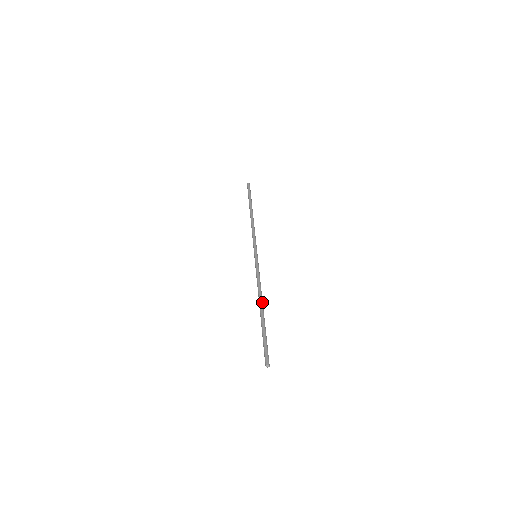
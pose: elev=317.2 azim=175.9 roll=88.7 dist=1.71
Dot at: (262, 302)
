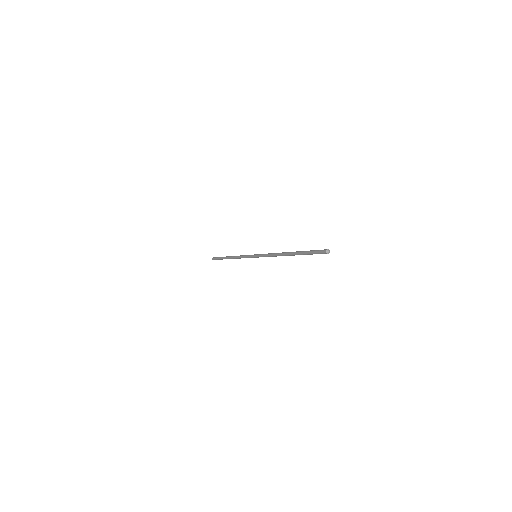
Dot at: (286, 252)
